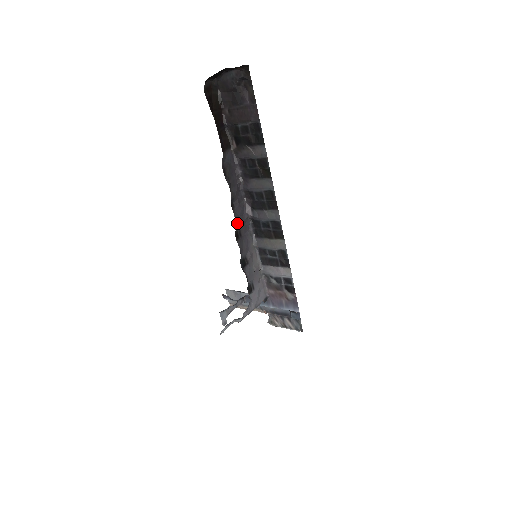
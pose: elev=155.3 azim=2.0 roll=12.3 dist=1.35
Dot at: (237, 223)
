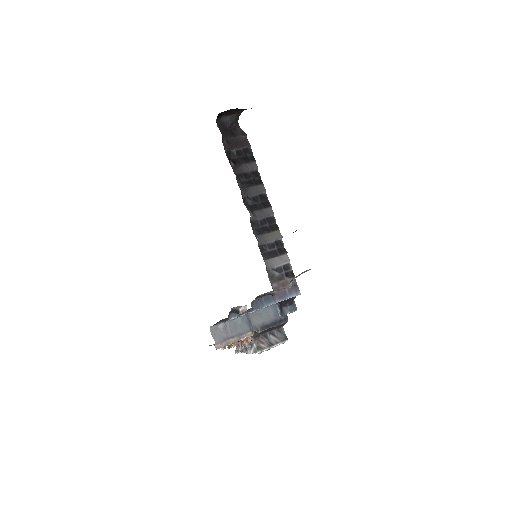
Dot at: occluded
